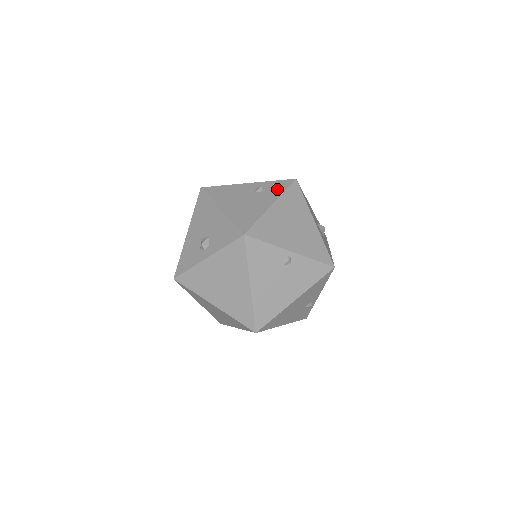
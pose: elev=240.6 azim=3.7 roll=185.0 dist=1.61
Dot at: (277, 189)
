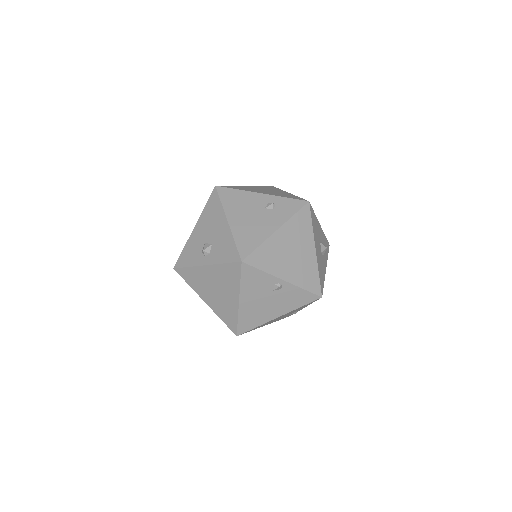
Dot at: (287, 210)
